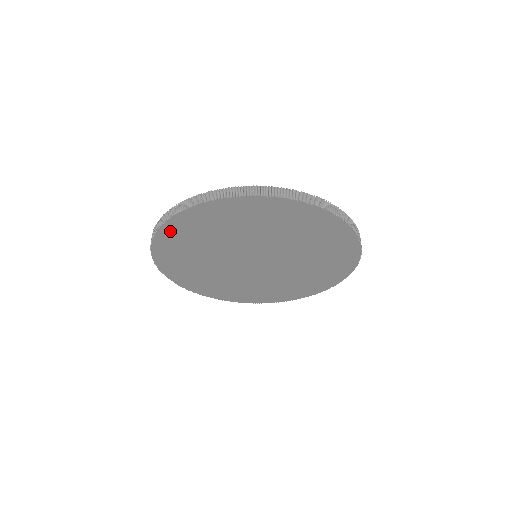
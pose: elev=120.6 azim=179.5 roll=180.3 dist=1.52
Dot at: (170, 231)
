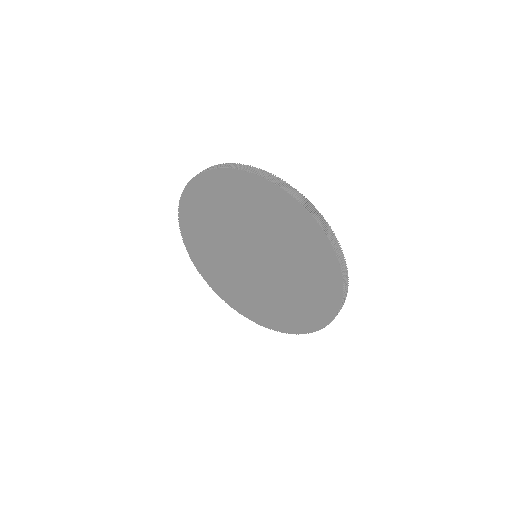
Dot at: (229, 178)
